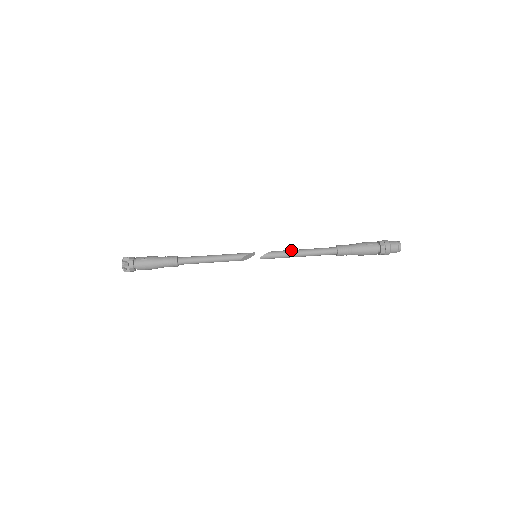
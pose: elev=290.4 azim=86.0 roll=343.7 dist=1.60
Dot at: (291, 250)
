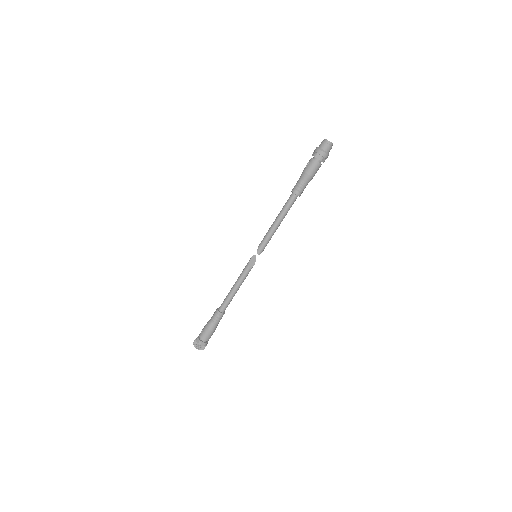
Dot at: (270, 228)
